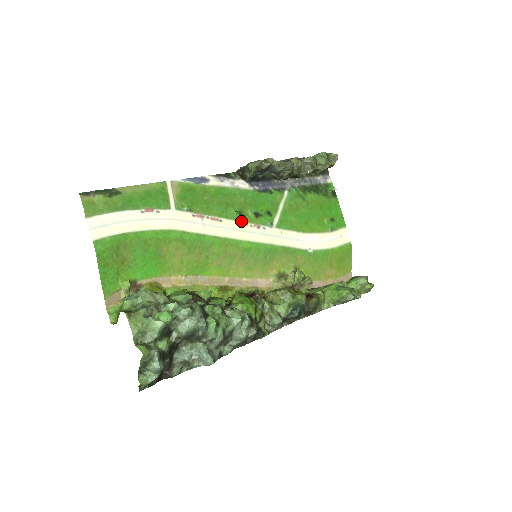
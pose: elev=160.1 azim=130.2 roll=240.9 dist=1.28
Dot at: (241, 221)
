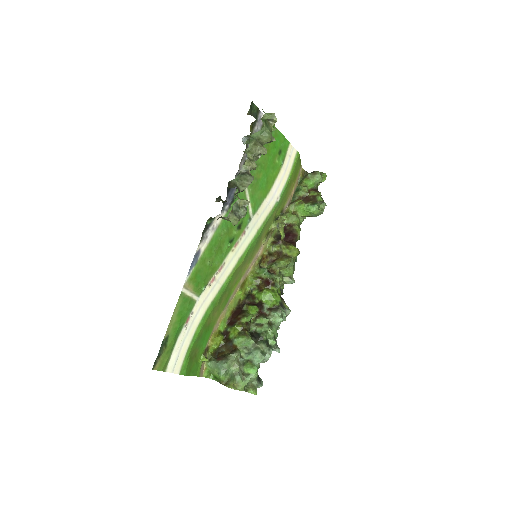
Dot at: (234, 245)
